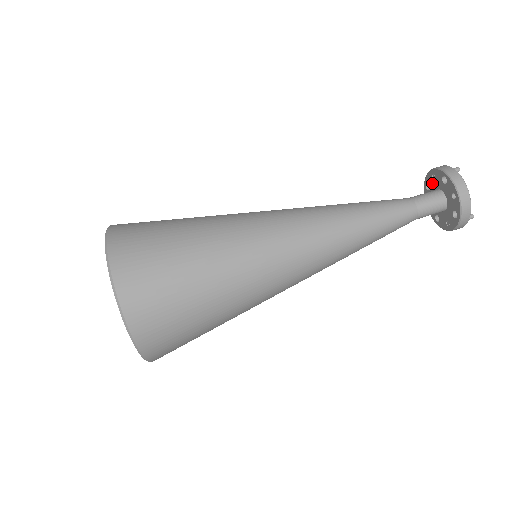
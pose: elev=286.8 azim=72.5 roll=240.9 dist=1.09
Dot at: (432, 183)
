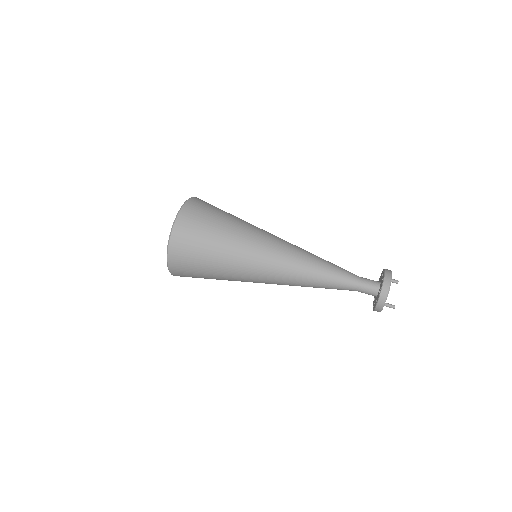
Dot at: occluded
